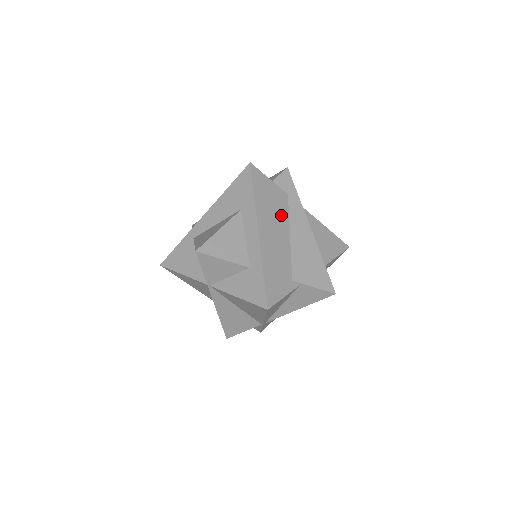
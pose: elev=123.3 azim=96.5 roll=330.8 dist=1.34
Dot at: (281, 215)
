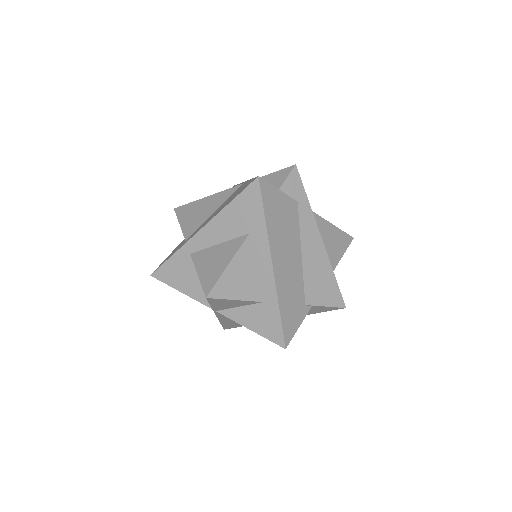
Dot at: (292, 232)
